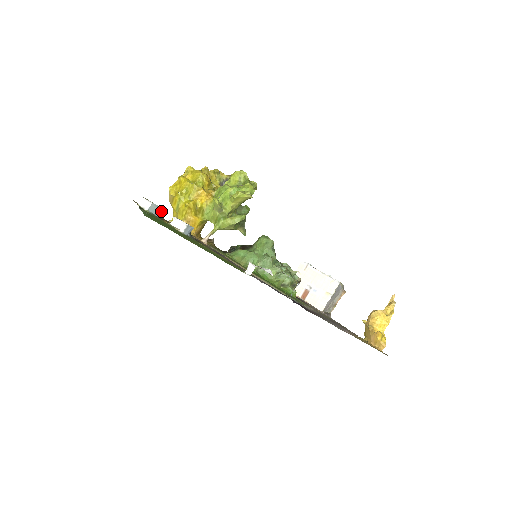
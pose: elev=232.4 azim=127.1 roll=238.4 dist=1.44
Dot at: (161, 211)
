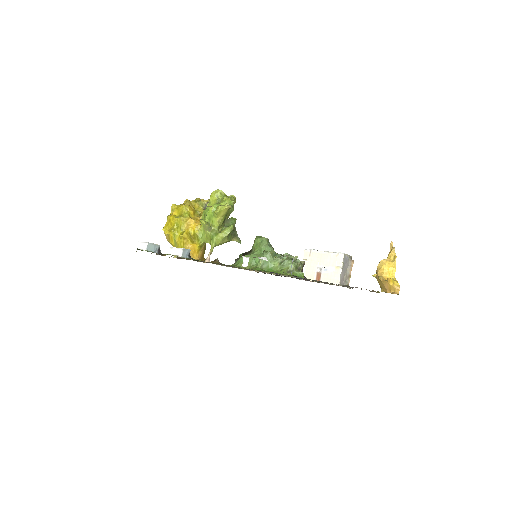
Dot at: (159, 248)
